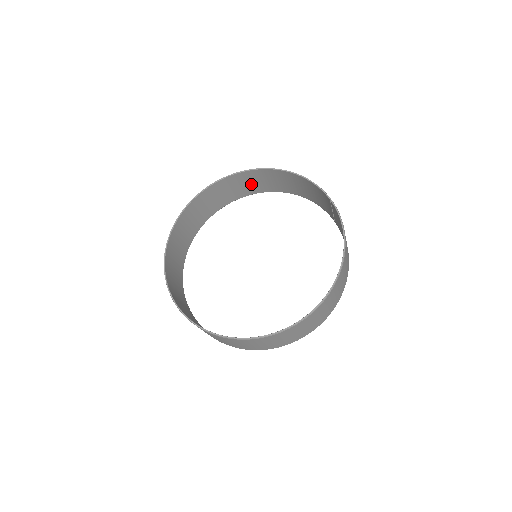
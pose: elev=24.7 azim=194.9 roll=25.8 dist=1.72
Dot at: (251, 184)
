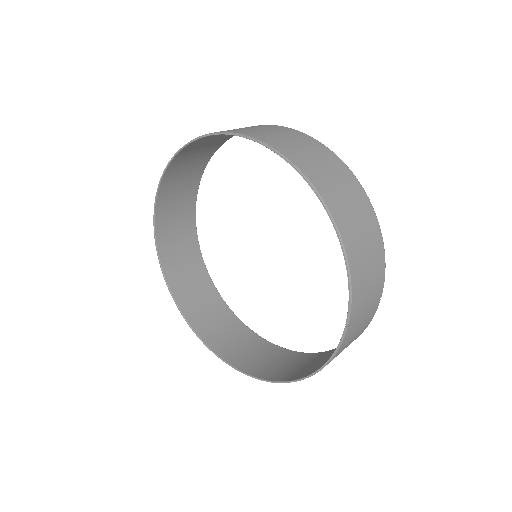
Dot at: (315, 157)
